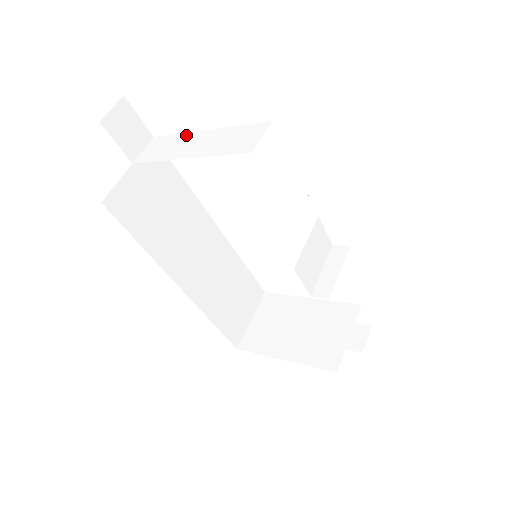
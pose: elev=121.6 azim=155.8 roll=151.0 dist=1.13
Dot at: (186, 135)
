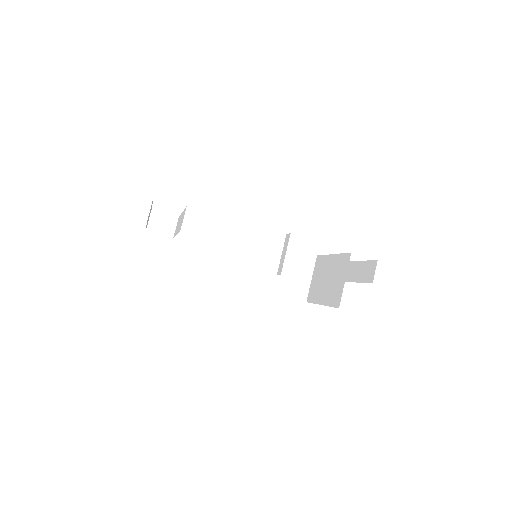
Dot at: occluded
